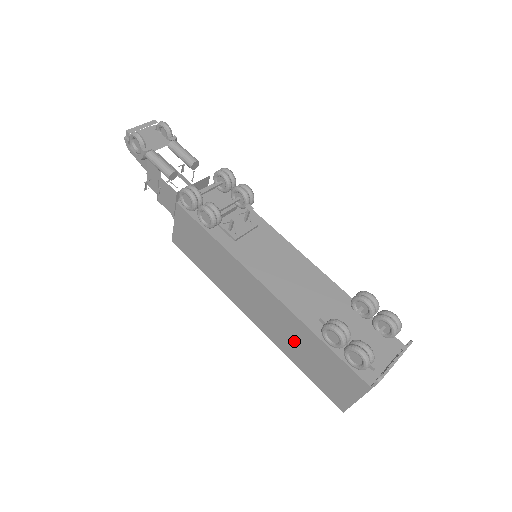
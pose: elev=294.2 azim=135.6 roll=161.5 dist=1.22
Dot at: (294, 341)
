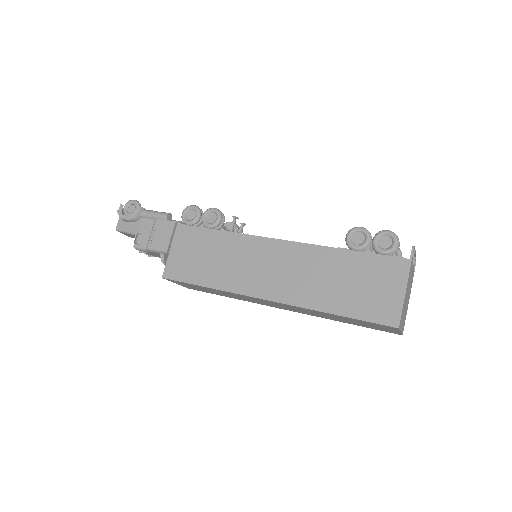
Dot at: (322, 279)
